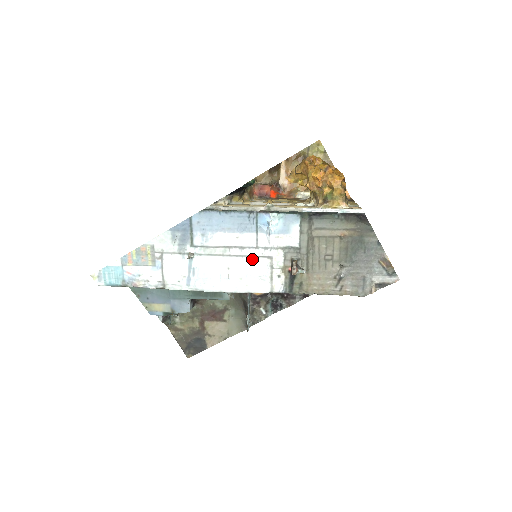
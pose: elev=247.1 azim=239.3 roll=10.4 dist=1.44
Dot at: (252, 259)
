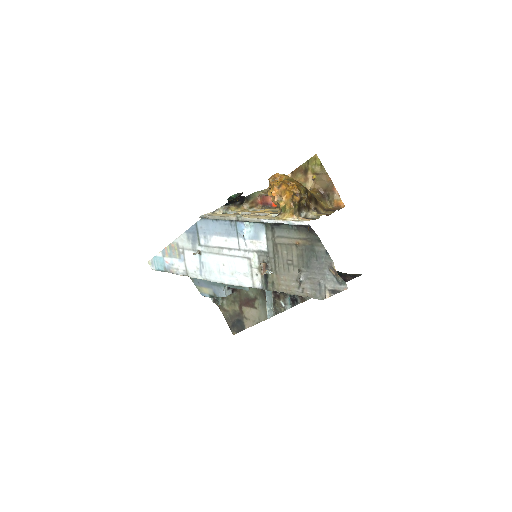
Dot at: (237, 259)
